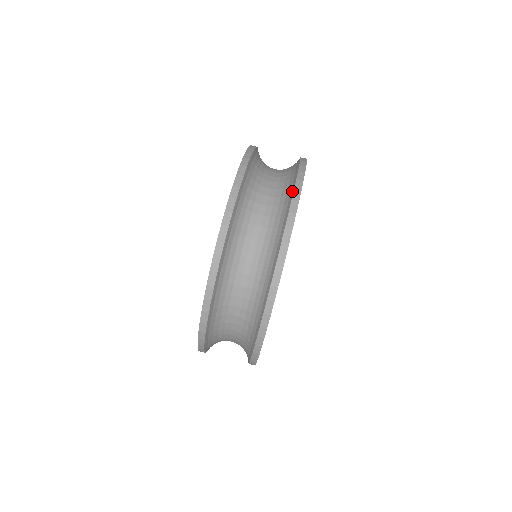
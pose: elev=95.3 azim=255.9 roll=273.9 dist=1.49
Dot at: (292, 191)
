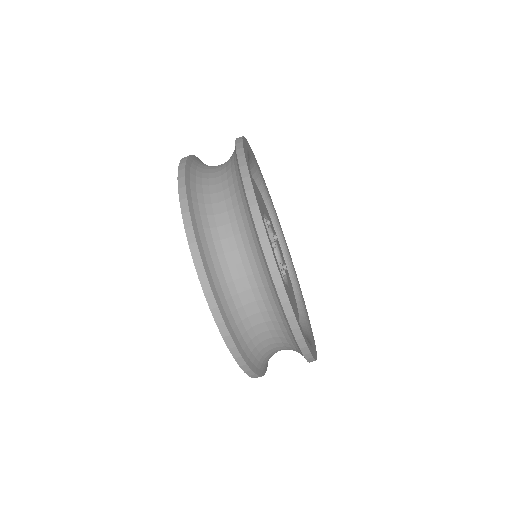
Dot at: (290, 330)
